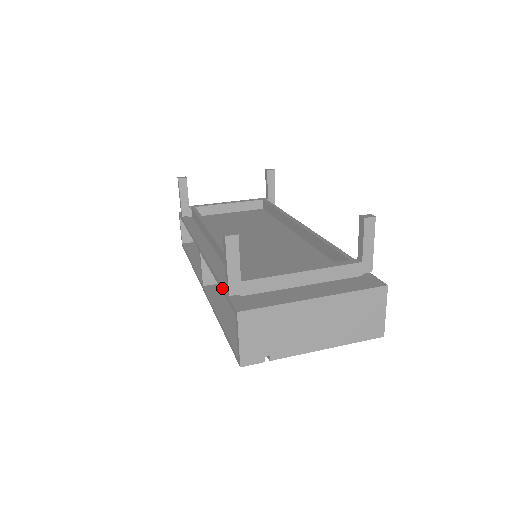
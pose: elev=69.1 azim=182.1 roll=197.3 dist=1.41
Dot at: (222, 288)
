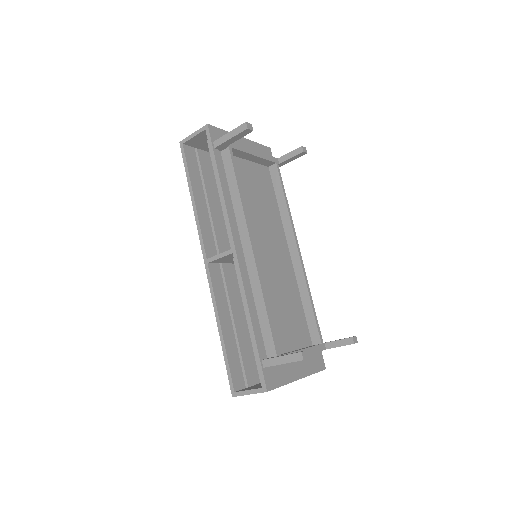
Dot at: (256, 346)
